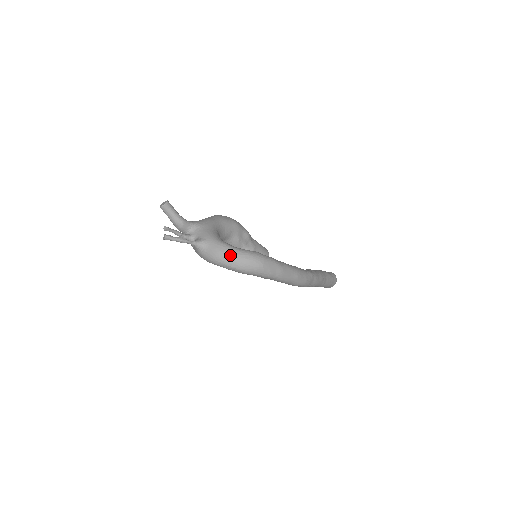
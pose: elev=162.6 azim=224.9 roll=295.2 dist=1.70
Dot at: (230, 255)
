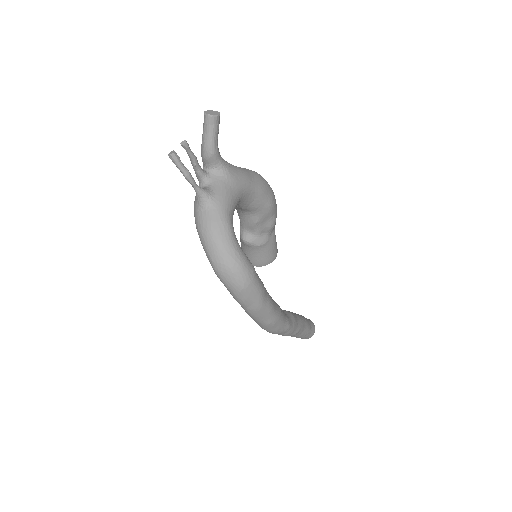
Dot at: (221, 244)
